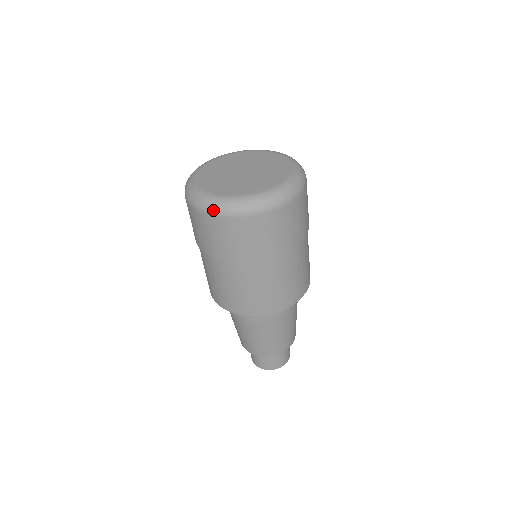
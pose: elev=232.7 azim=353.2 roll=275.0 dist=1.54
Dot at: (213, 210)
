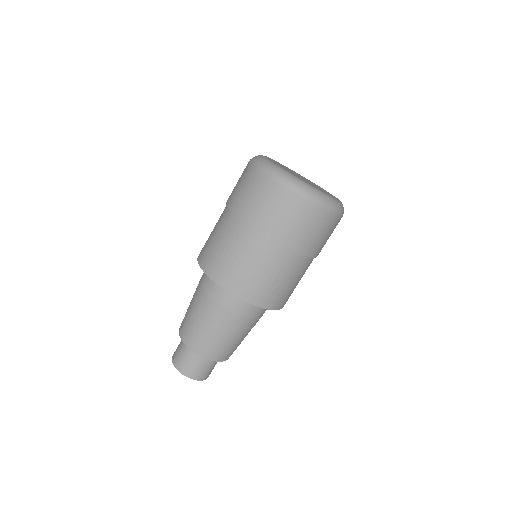
Dot at: (278, 176)
